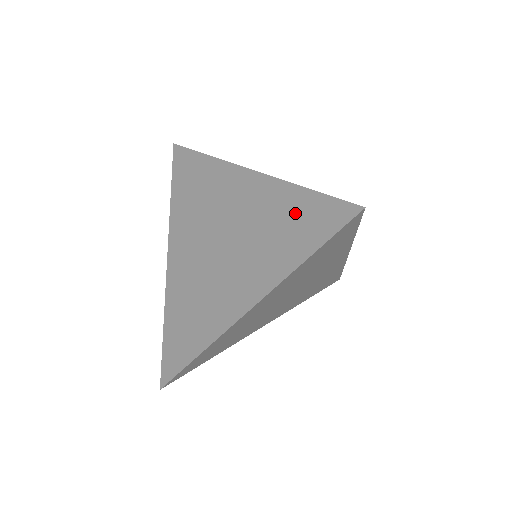
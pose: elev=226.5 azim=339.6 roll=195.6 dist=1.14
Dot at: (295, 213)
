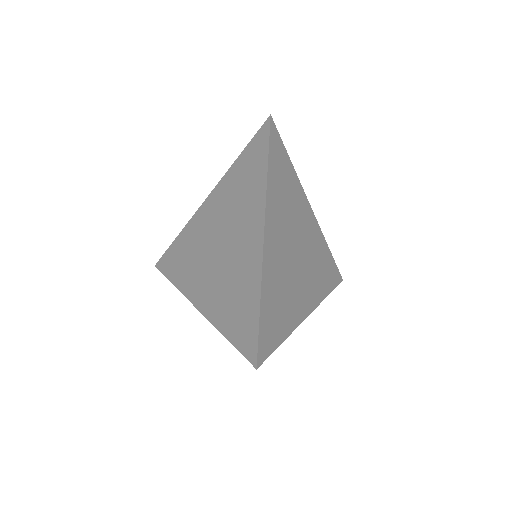
Dot at: (244, 167)
